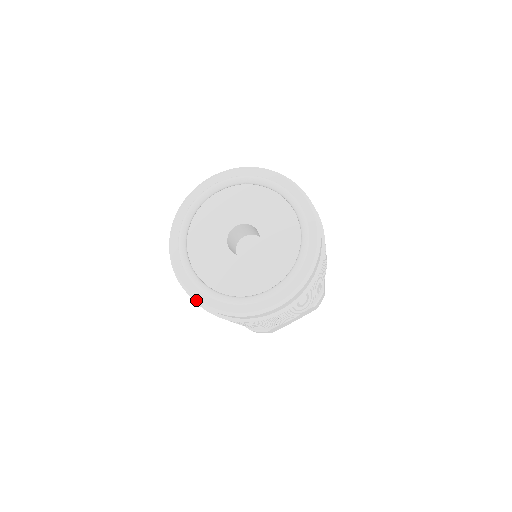
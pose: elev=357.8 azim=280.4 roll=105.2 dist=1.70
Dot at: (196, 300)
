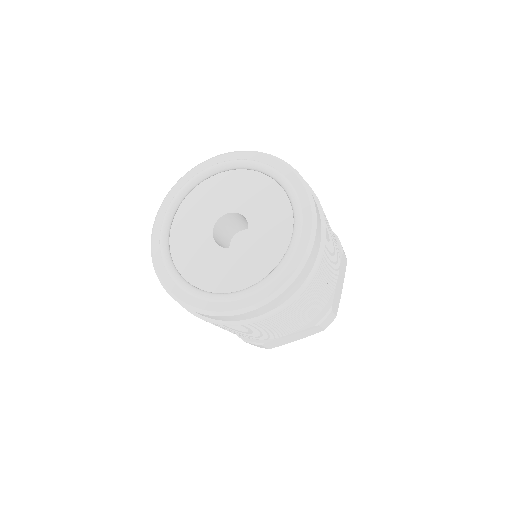
Dot at: (166, 289)
